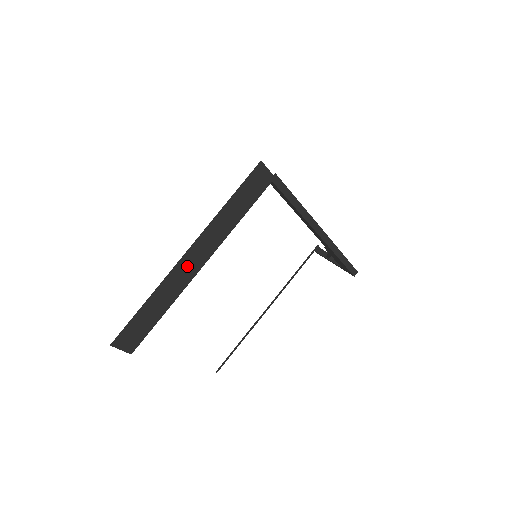
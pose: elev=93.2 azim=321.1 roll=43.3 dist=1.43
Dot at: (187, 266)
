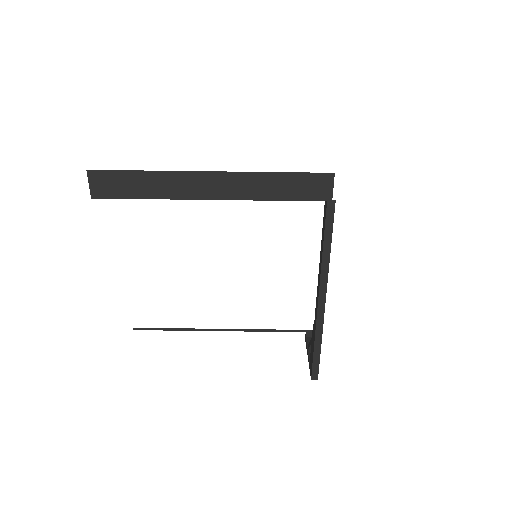
Dot at: (200, 184)
